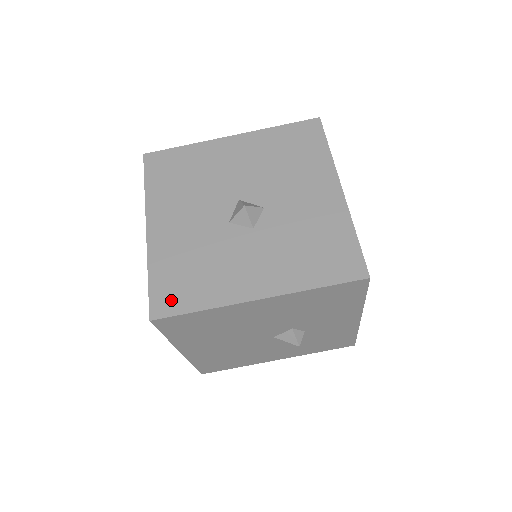
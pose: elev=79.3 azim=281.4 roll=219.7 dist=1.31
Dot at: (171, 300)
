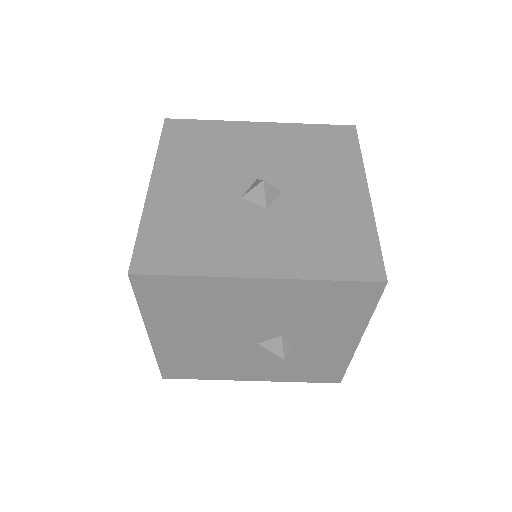
Dot at: (158, 258)
